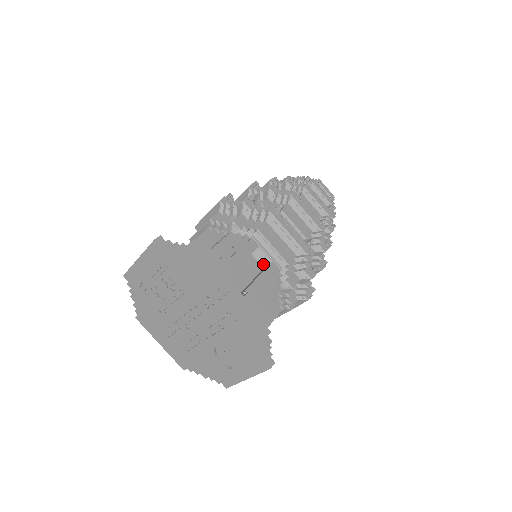
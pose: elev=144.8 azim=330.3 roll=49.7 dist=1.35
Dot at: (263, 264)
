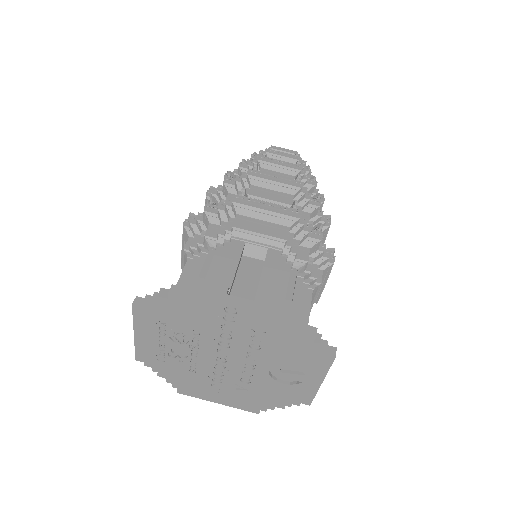
Dot at: (261, 257)
